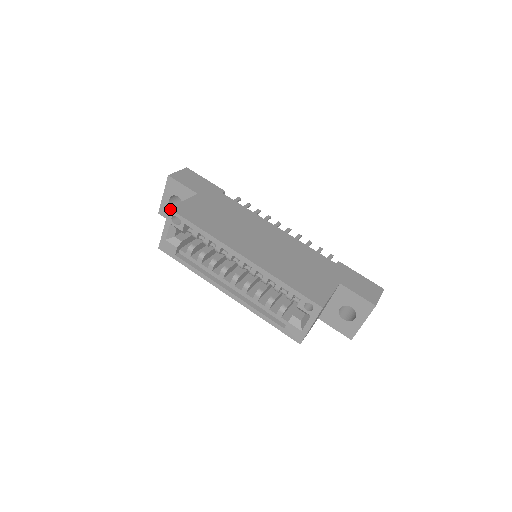
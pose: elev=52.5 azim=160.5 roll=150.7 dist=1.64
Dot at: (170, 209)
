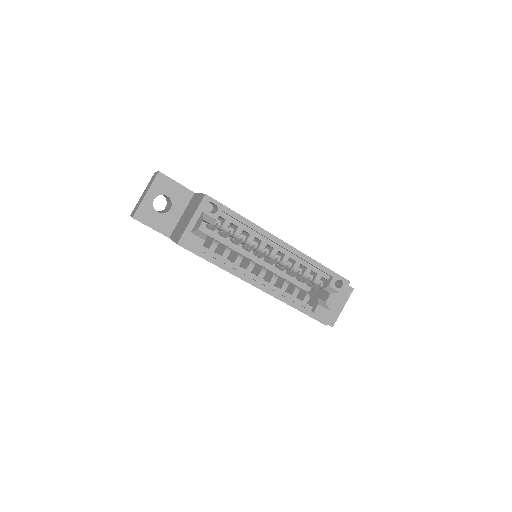
Dot at: (207, 195)
